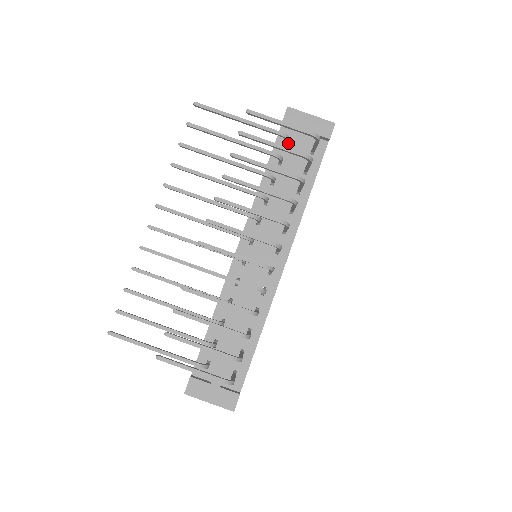
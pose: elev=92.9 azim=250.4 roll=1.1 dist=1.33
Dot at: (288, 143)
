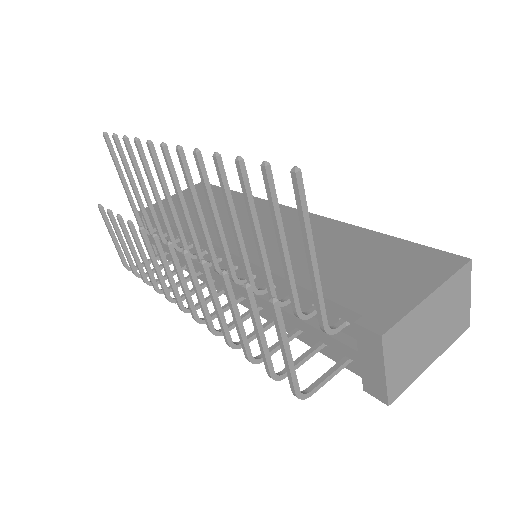
Dot at: (341, 324)
